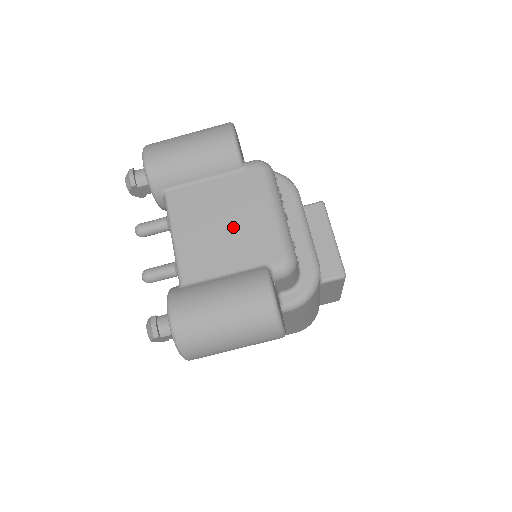
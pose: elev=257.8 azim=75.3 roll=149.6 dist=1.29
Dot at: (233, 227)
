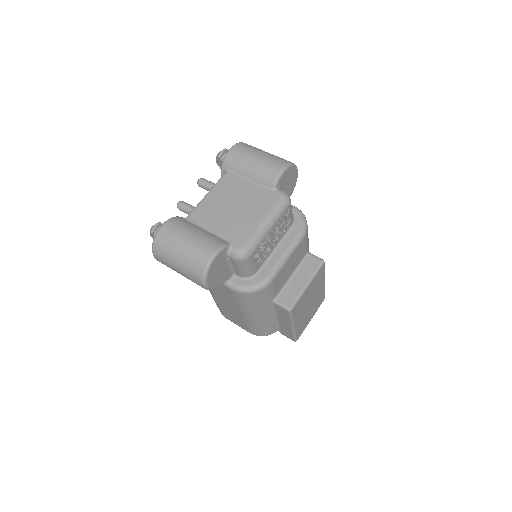
Dot at: (237, 213)
